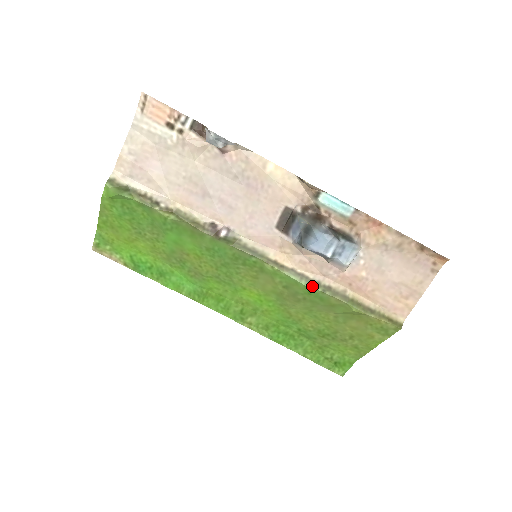
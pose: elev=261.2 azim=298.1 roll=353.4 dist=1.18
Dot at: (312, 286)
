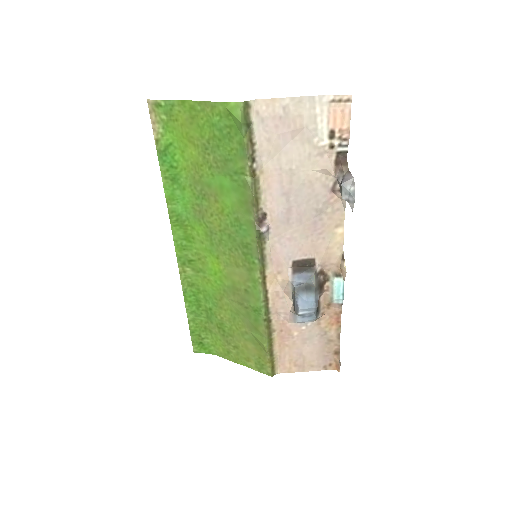
Dot at: (264, 311)
